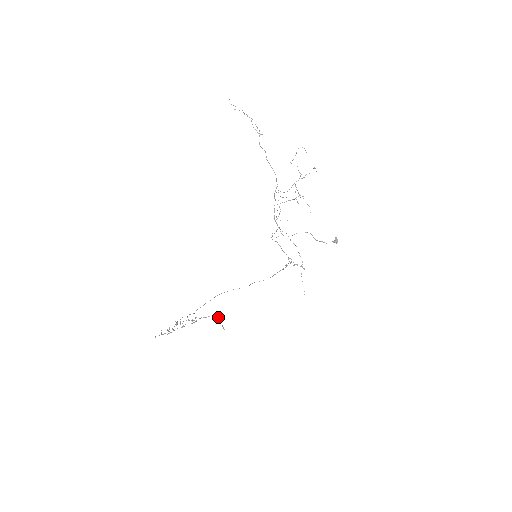
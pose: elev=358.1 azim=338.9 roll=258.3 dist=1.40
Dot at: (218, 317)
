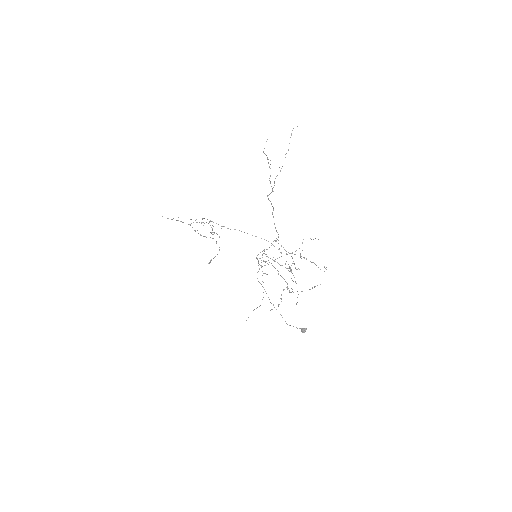
Dot at: occluded
